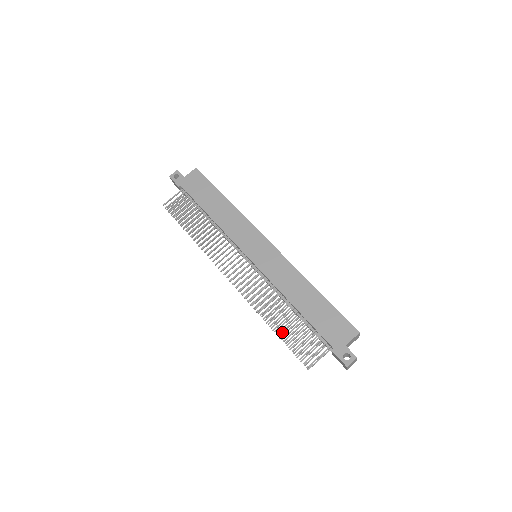
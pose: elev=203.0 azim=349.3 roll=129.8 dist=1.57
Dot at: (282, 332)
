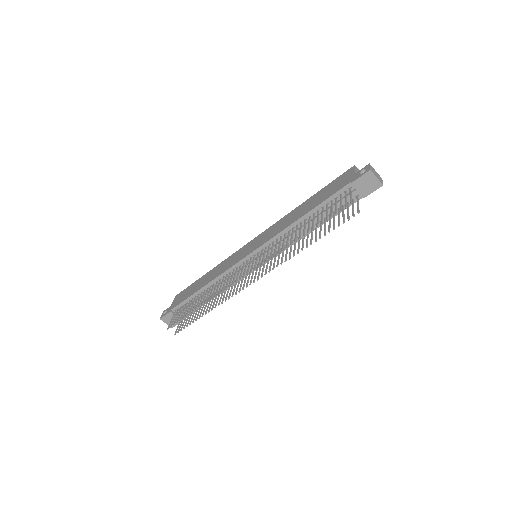
Dot at: (312, 227)
